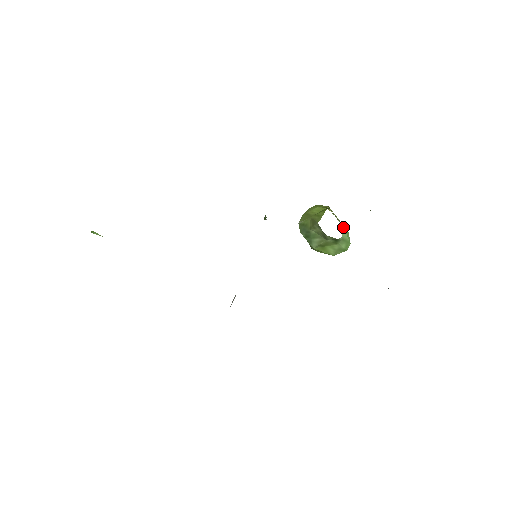
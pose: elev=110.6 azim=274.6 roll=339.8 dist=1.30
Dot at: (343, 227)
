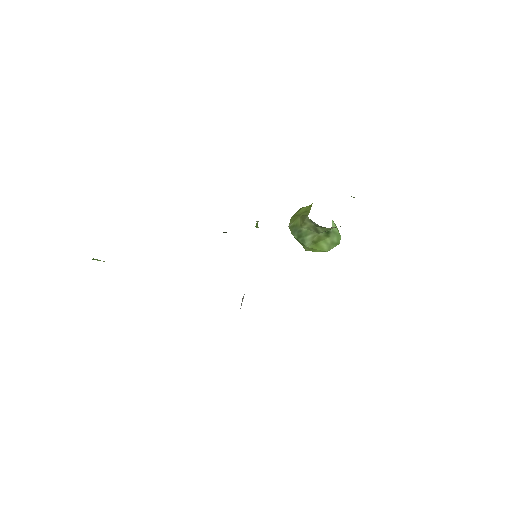
Dot at: occluded
